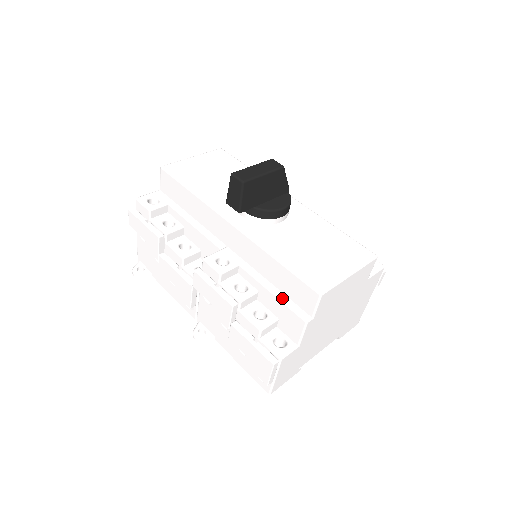
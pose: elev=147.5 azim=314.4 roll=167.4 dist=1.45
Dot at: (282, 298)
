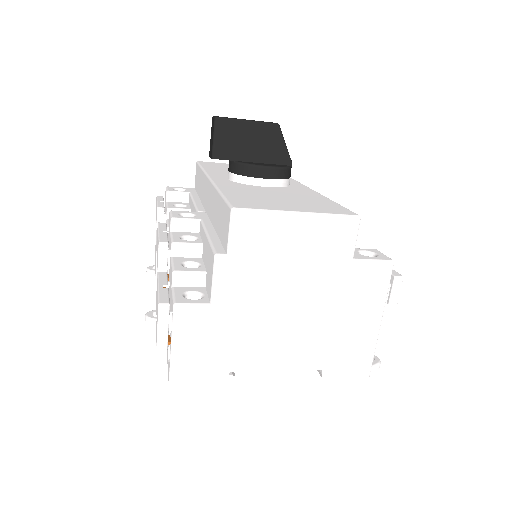
Dot at: (212, 239)
